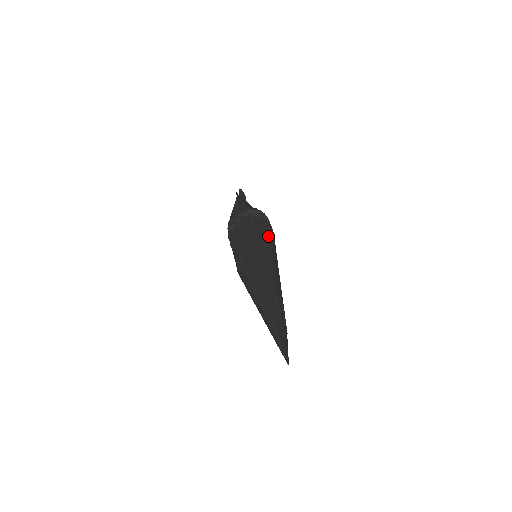
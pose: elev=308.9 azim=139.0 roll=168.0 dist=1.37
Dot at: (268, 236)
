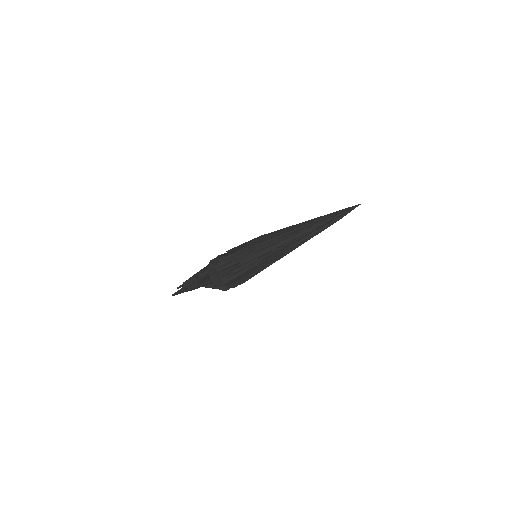
Dot at: occluded
